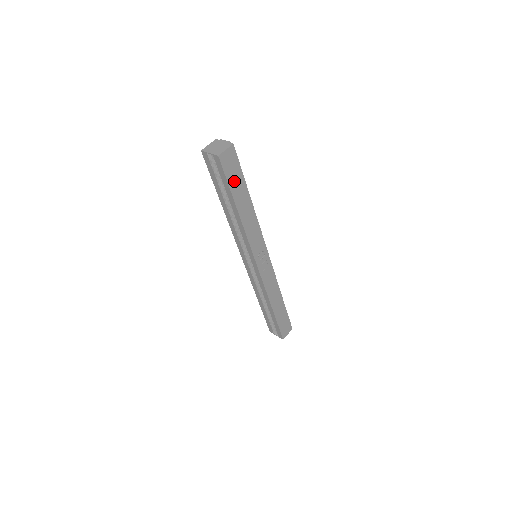
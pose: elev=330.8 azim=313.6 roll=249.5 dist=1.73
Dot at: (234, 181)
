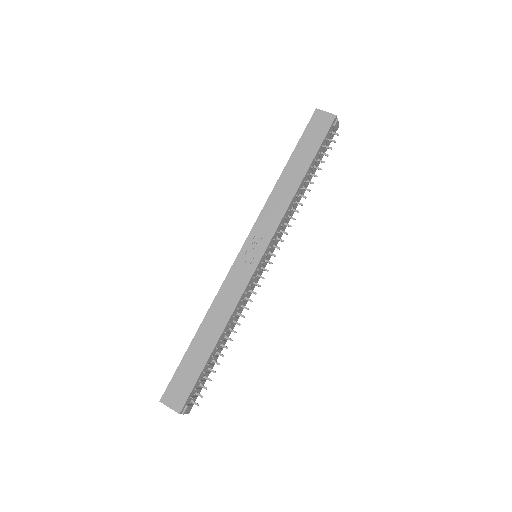
Dot at: (308, 142)
